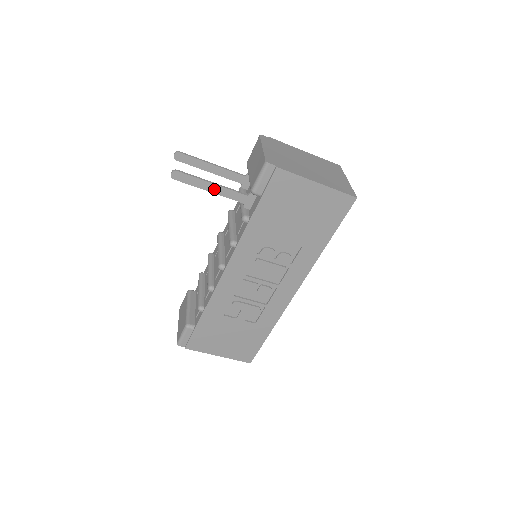
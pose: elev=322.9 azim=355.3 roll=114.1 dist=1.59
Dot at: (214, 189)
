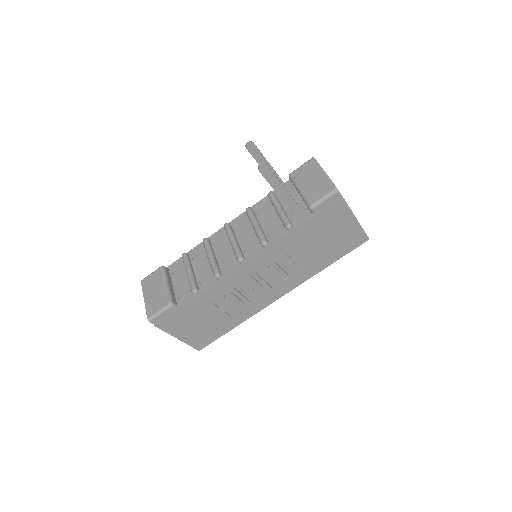
Dot at: (281, 192)
